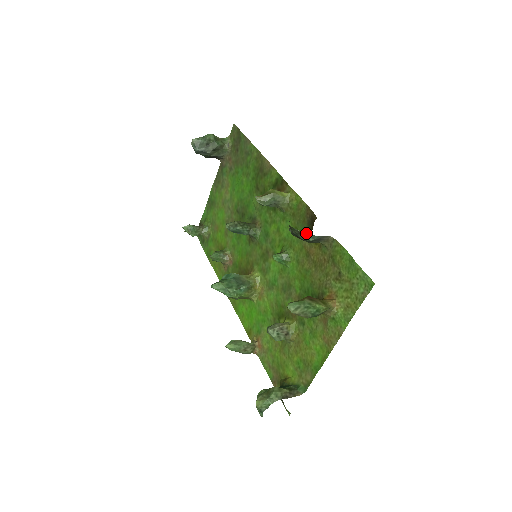
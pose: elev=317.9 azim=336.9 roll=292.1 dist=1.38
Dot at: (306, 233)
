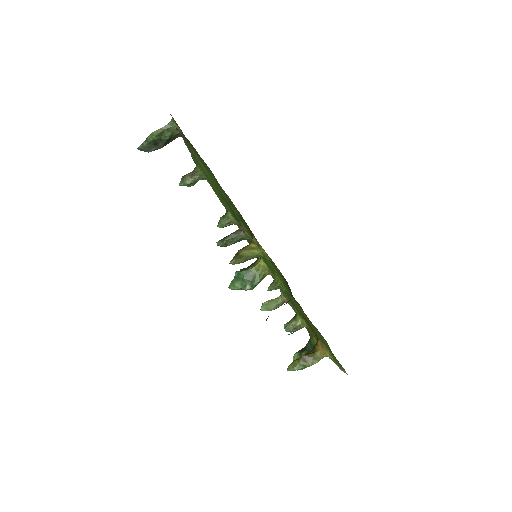
Dot at: occluded
